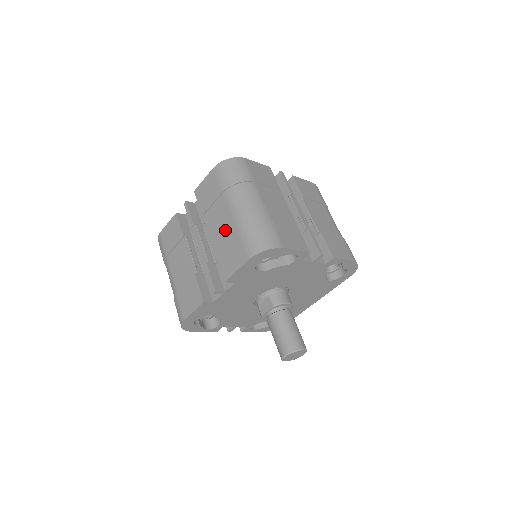
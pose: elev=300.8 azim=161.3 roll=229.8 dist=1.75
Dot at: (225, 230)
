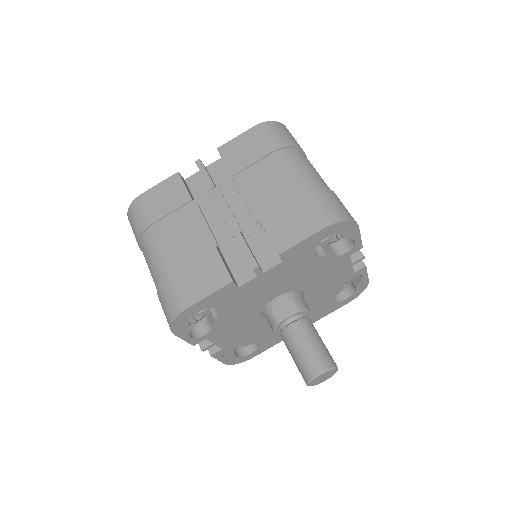
Dot at: (278, 193)
